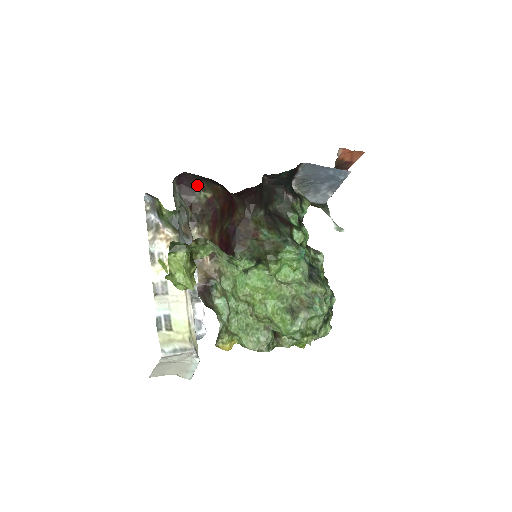
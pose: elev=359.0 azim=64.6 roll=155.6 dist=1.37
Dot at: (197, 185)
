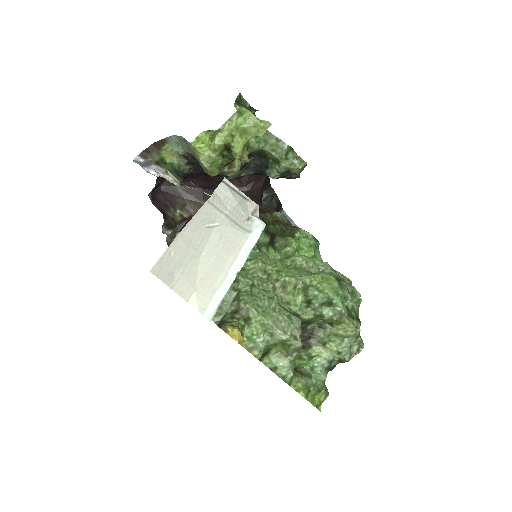
Dot at: (175, 202)
